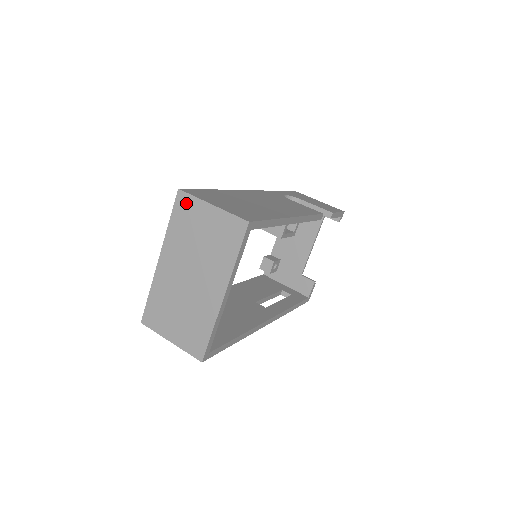
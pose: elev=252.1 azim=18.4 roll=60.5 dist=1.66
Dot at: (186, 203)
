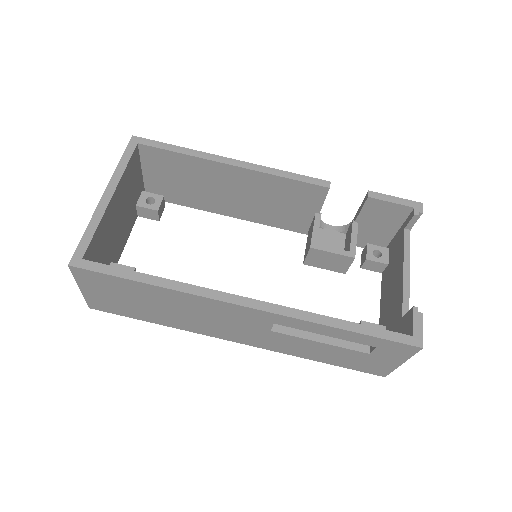
Dot at: occluded
